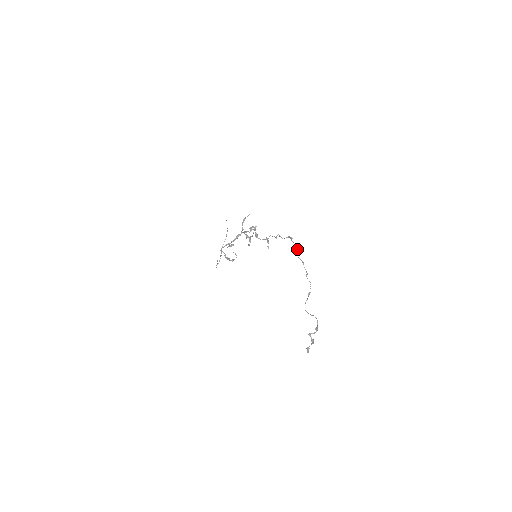
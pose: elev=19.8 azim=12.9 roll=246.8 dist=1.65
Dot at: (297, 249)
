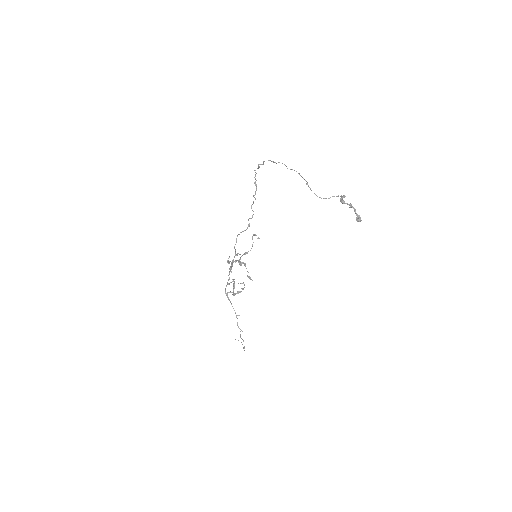
Dot at: (262, 164)
